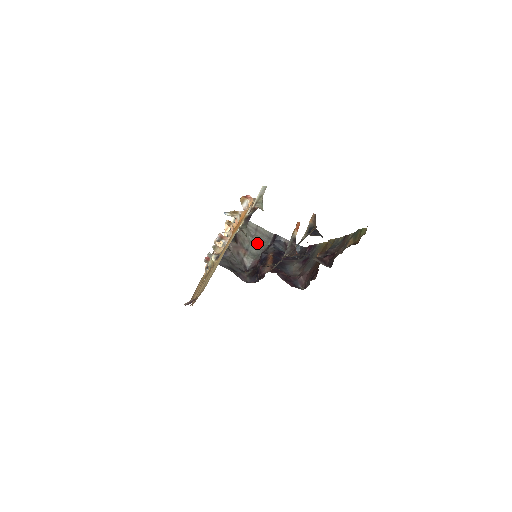
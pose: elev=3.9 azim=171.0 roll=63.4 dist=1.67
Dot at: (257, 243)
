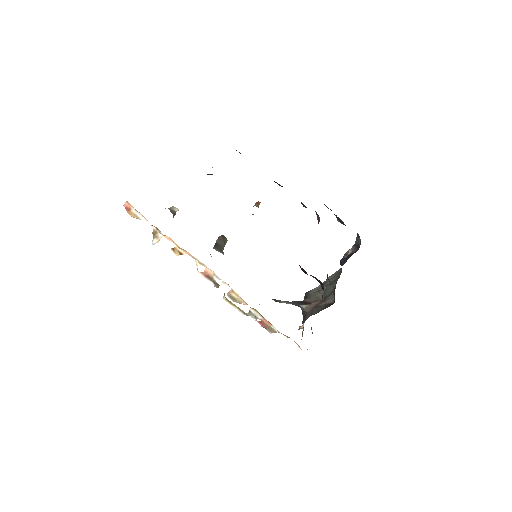
Dot at: (330, 285)
